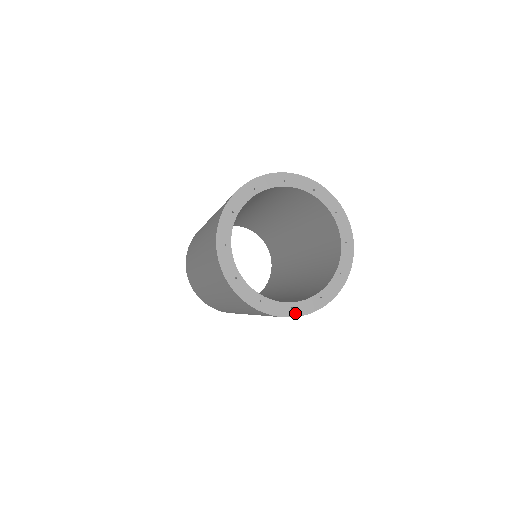
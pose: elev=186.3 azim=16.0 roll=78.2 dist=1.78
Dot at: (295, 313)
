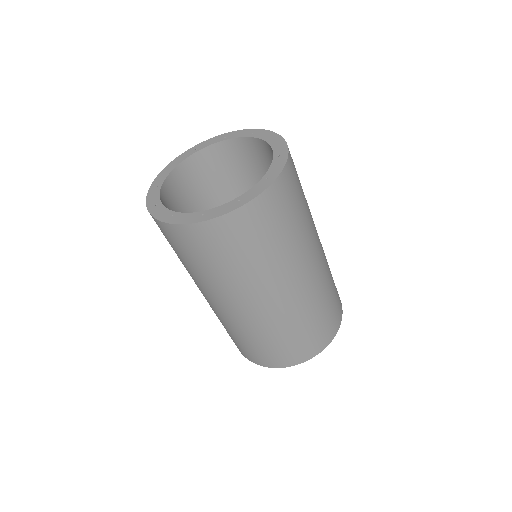
Dot at: (244, 202)
